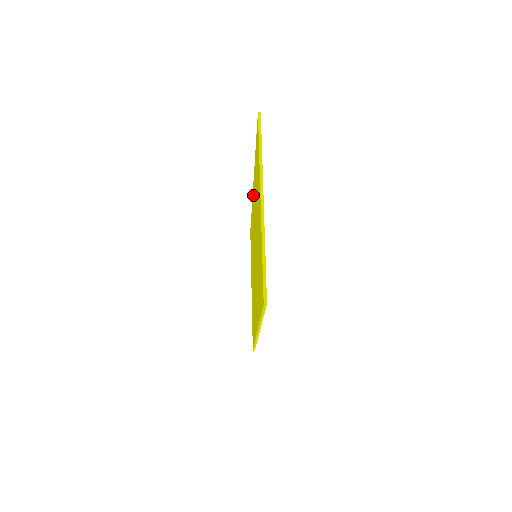
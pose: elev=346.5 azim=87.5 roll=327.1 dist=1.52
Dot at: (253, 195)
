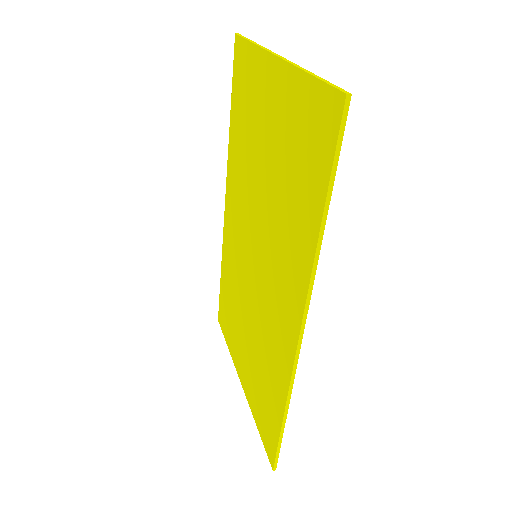
Dot at: (228, 207)
